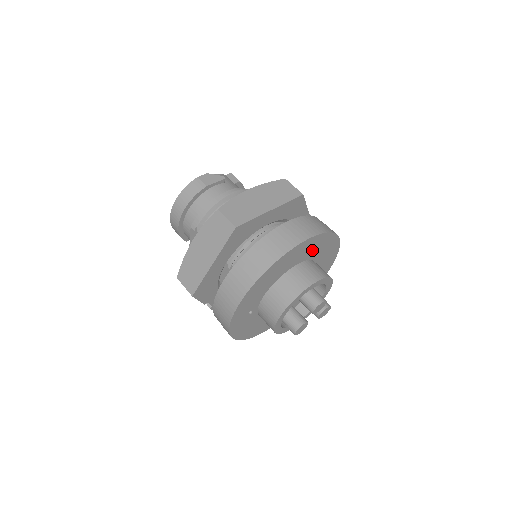
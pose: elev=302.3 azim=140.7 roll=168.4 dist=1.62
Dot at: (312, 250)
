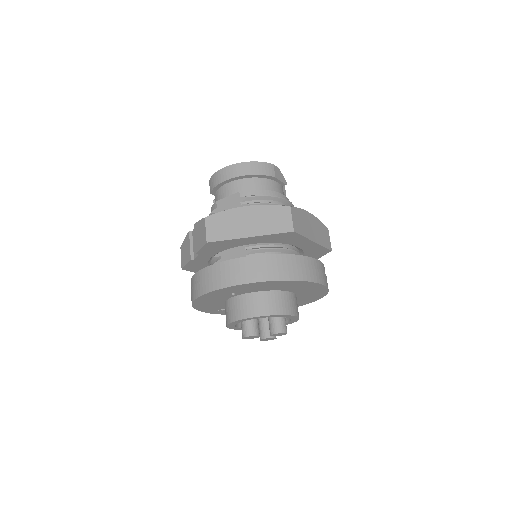
Dot at: (308, 292)
